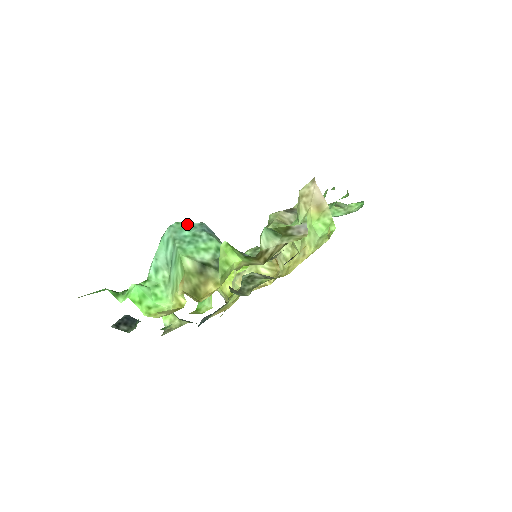
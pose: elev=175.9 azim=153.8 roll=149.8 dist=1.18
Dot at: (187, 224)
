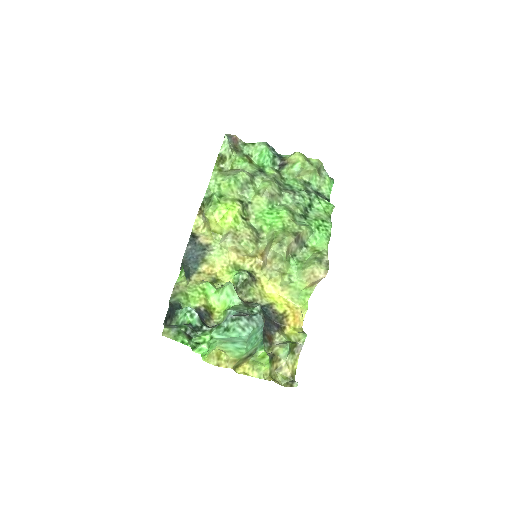
Dot at: (257, 329)
